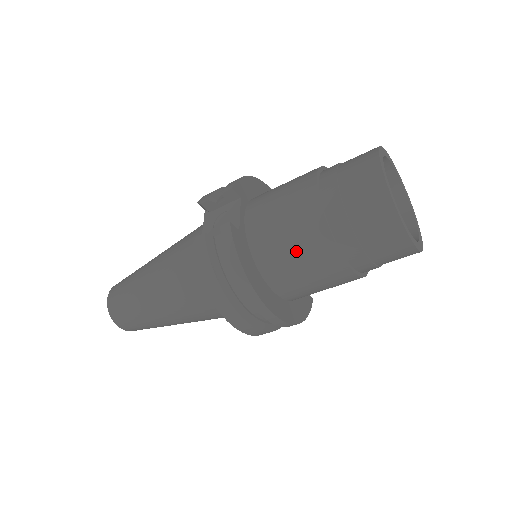
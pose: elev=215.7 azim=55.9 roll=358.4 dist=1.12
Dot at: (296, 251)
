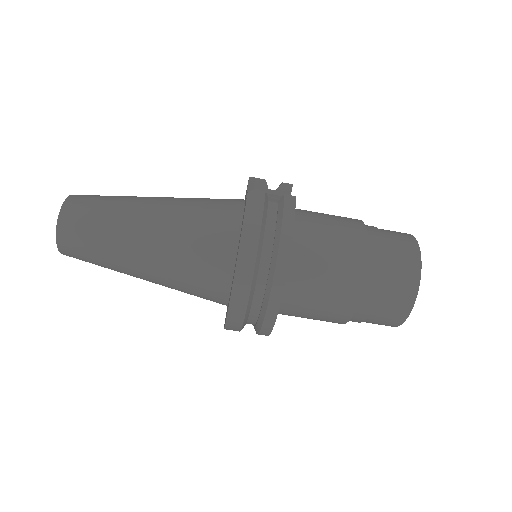
Dot at: (332, 254)
